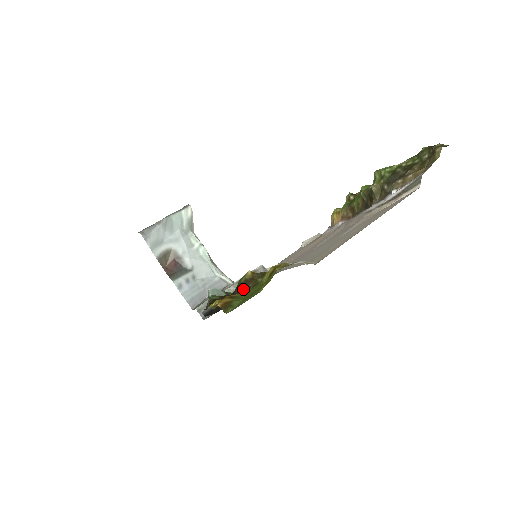
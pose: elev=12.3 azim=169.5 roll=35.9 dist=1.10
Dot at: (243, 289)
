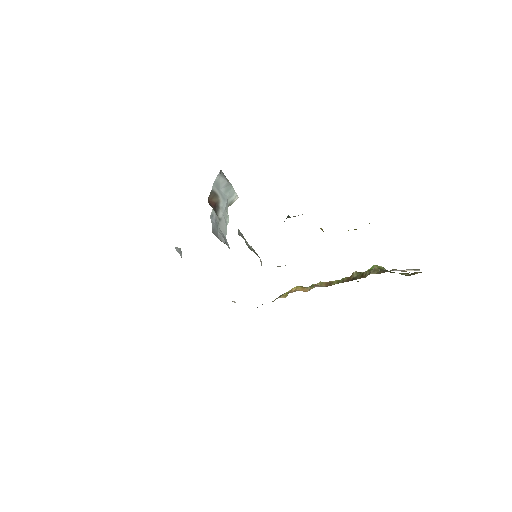
Dot at: occluded
